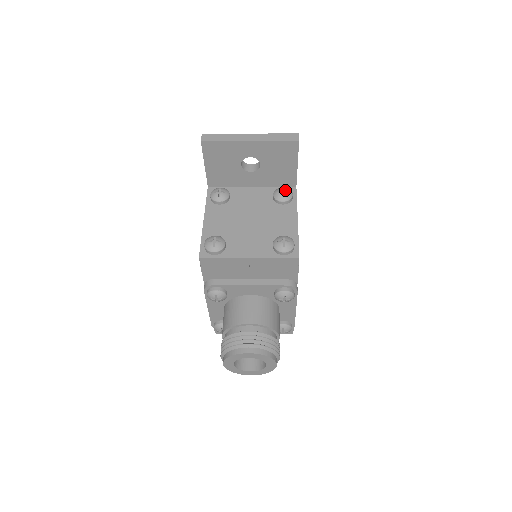
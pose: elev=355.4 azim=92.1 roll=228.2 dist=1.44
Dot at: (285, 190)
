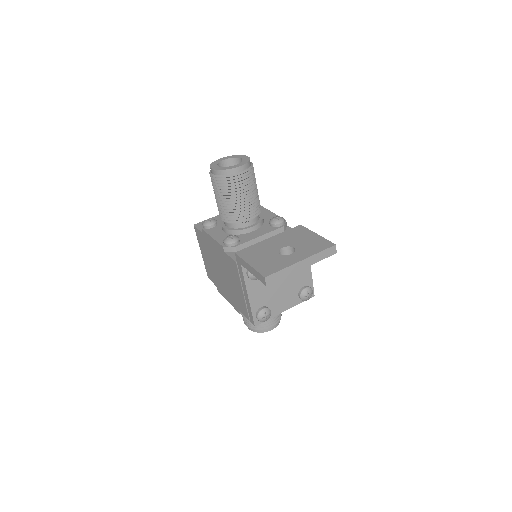
Dot at: occluded
